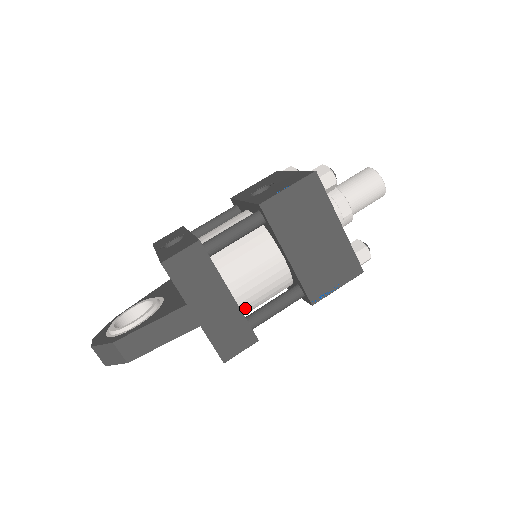
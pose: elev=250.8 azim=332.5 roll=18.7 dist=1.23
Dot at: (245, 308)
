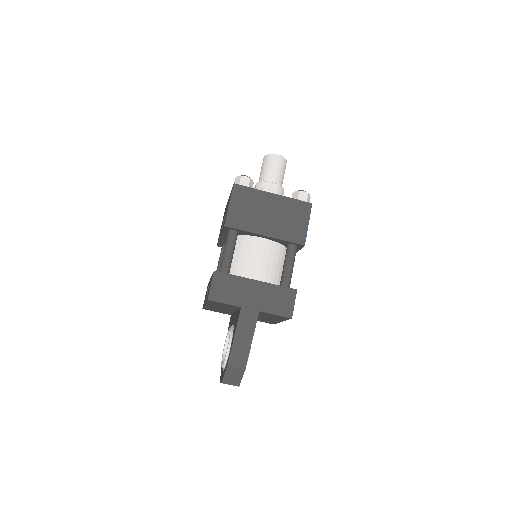
Dot at: (275, 283)
